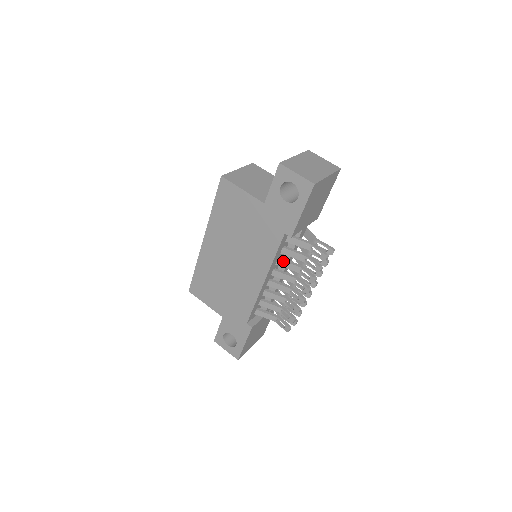
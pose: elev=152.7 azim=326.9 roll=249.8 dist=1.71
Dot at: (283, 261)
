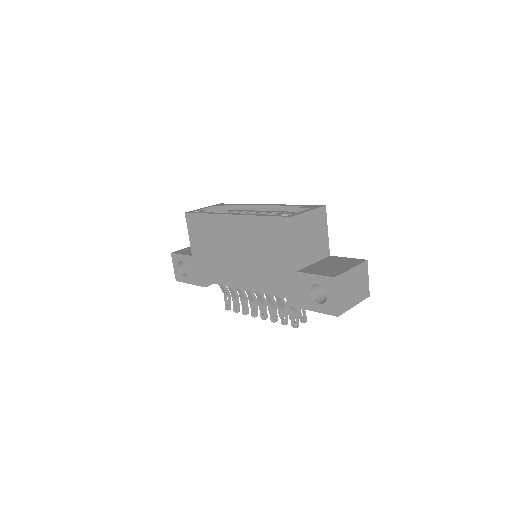
Dot at: occluded
